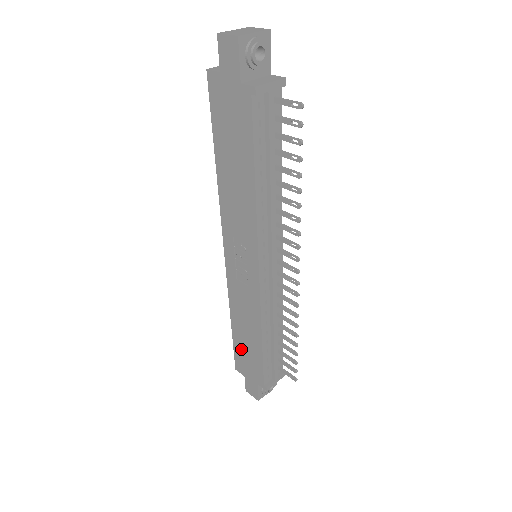
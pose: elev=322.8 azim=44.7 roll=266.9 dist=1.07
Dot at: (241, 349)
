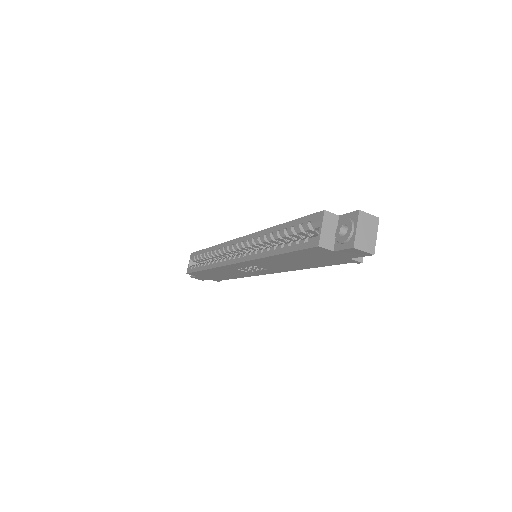
Dot at: (205, 274)
